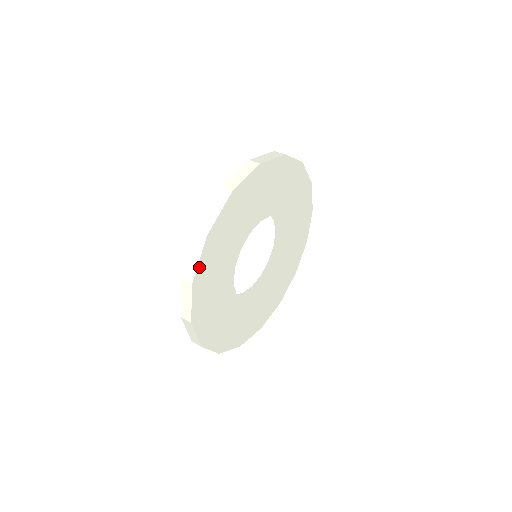
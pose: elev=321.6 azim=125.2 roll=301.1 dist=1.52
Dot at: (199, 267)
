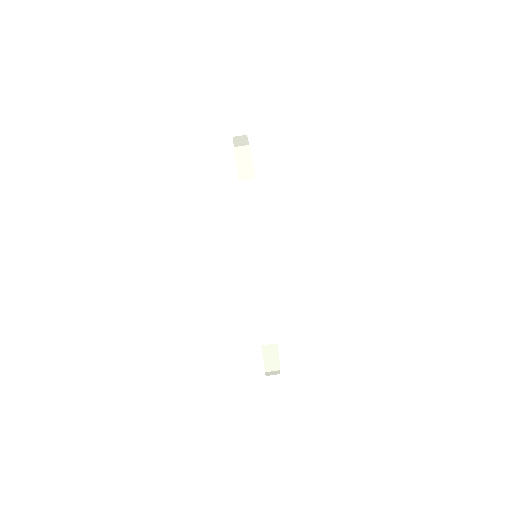
Dot at: (278, 358)
